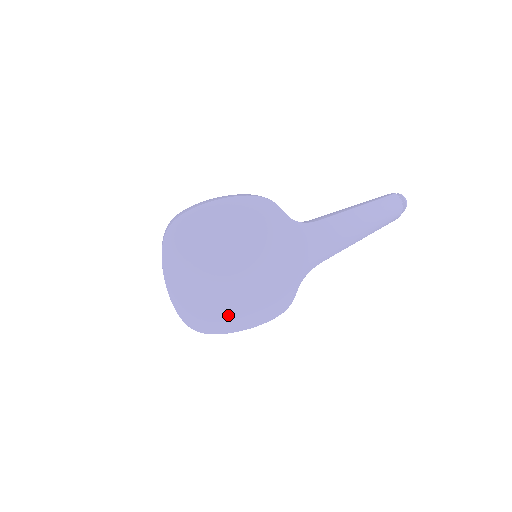
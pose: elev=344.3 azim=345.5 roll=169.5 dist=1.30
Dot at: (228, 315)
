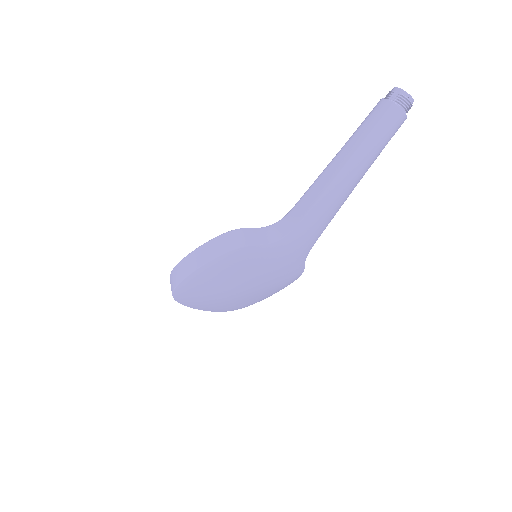
Dot at: (254, 300)
